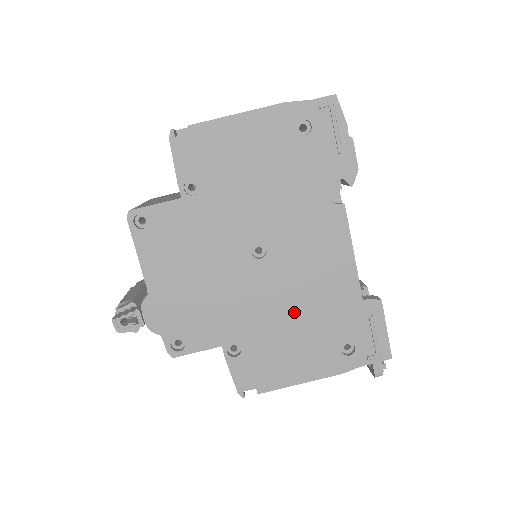
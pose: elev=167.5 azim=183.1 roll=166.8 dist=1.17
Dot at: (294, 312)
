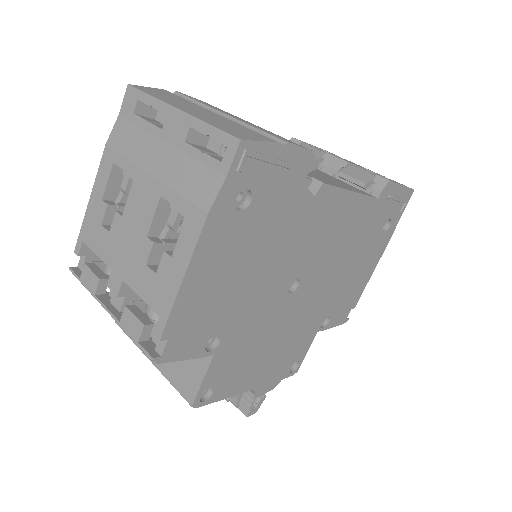
Dot at: (342, 265)
